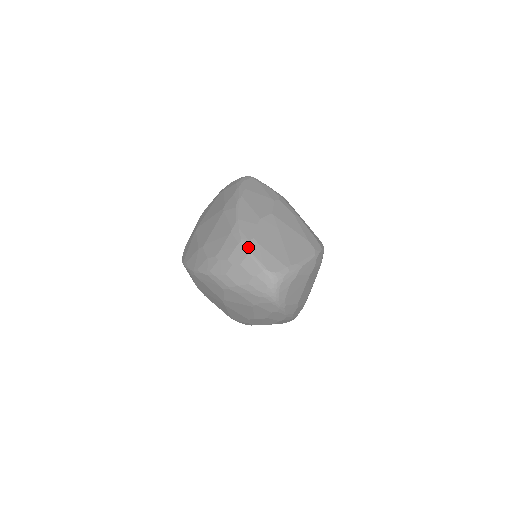
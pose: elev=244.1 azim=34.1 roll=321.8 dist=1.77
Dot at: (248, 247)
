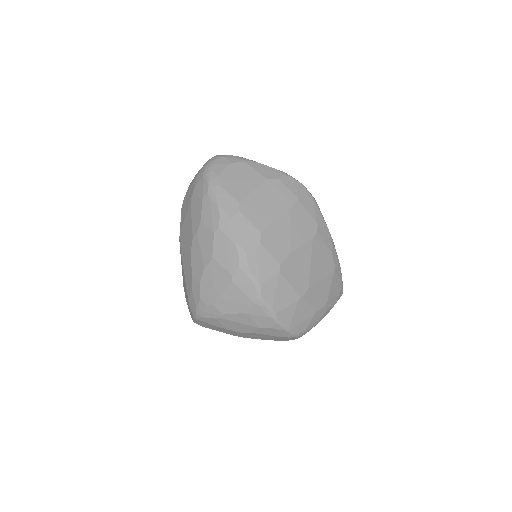
Dot at: occluded
